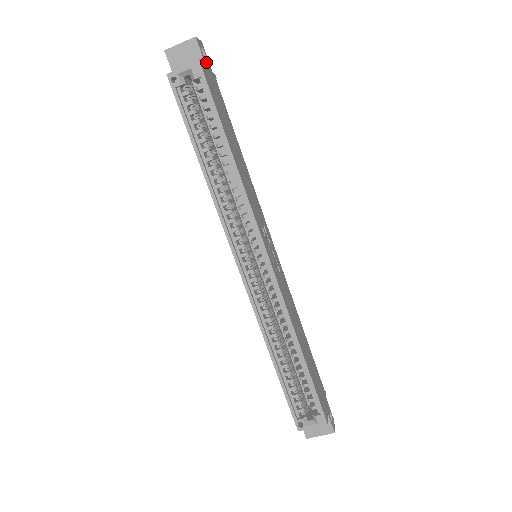
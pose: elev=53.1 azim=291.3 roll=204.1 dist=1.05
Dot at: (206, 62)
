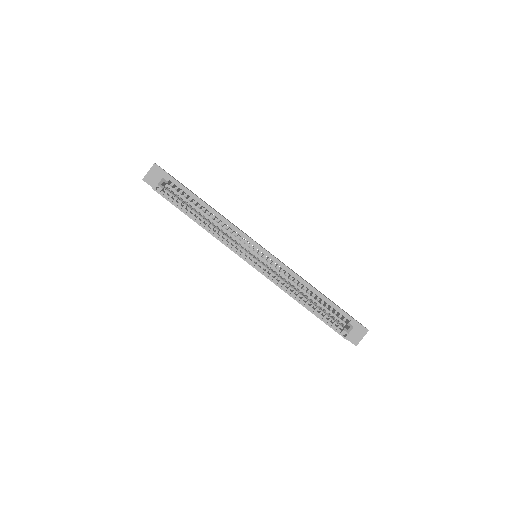
Dot at: occluded
